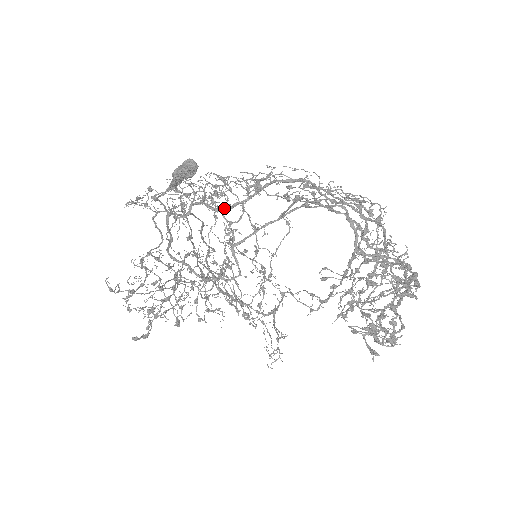
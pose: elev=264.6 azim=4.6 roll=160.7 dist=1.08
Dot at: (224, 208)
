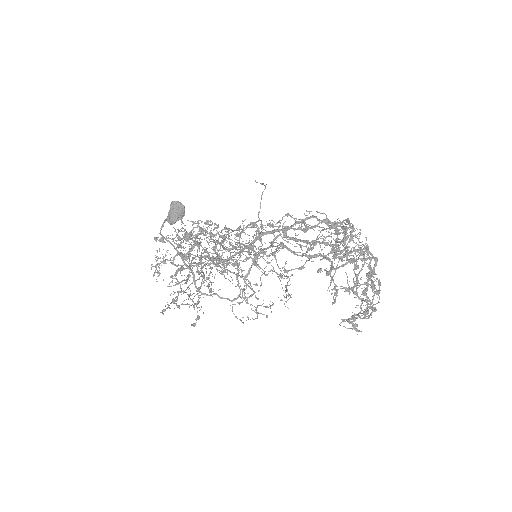
Dot at: (228, 259)
